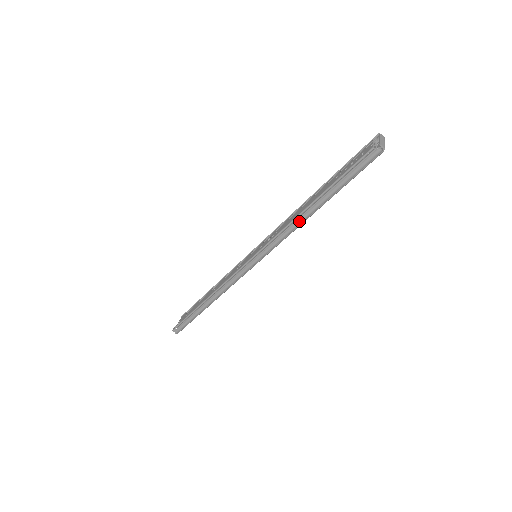
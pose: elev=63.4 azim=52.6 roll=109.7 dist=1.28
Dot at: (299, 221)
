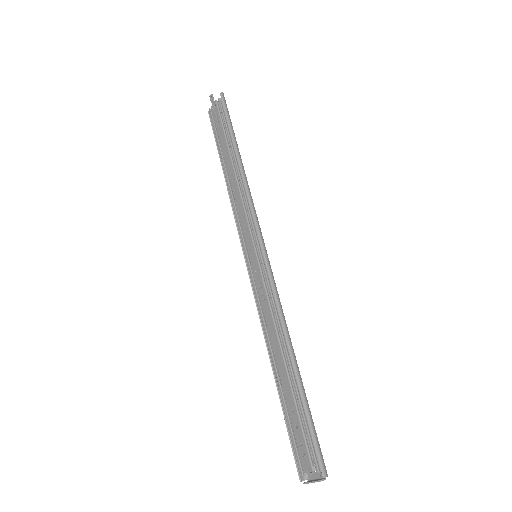
Dot at: (267, 348)
